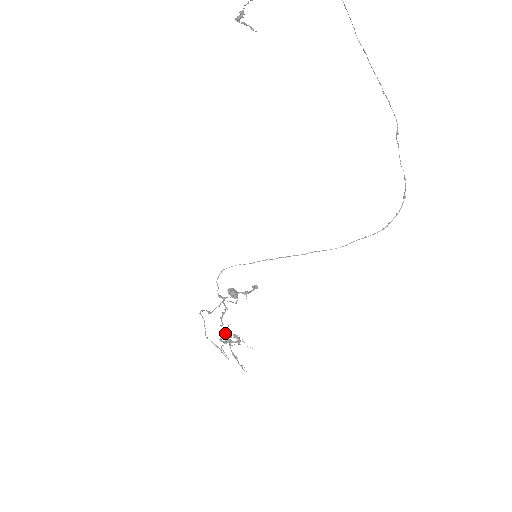
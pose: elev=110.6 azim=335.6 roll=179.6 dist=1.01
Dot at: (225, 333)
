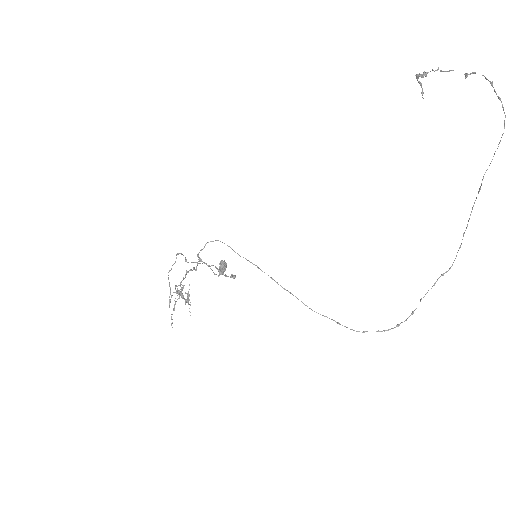
Dot at: occluded
